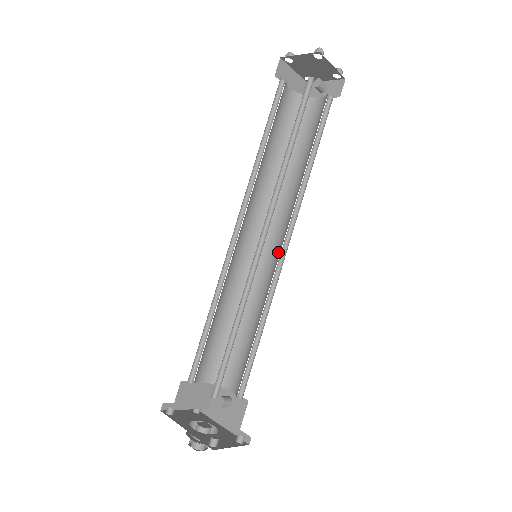
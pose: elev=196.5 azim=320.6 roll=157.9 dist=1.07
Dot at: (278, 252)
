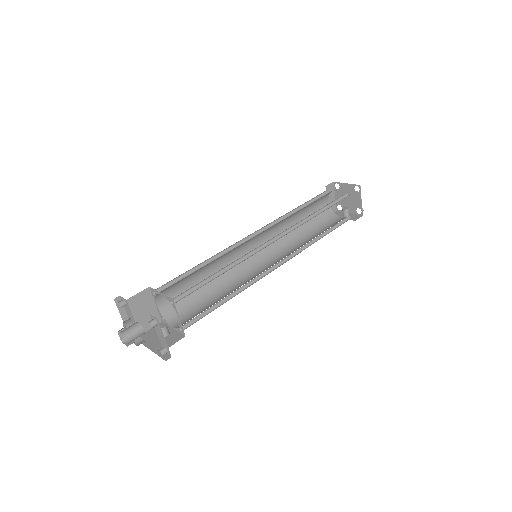
Dot at: (270, 267)
